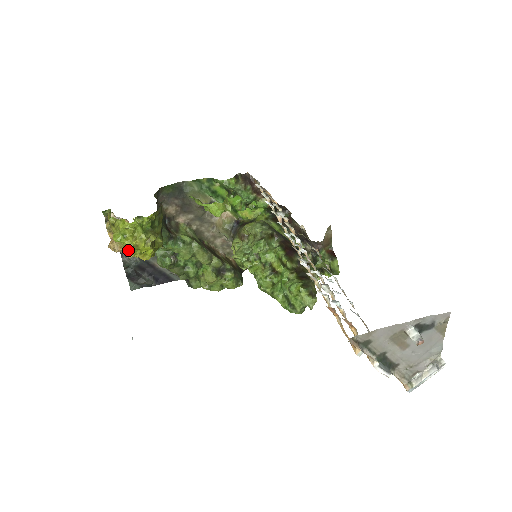
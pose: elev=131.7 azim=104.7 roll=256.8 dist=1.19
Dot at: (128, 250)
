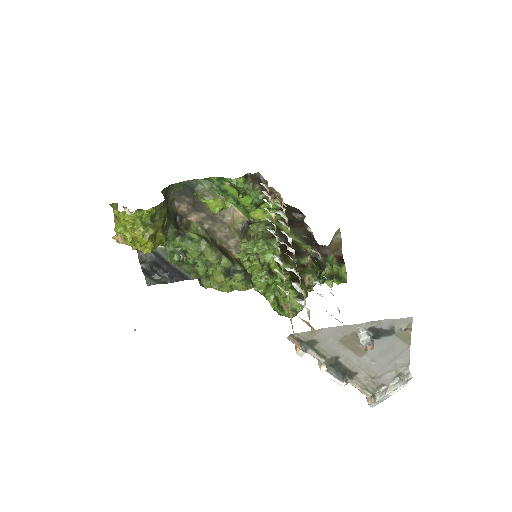
Dot at: (127, 241)
